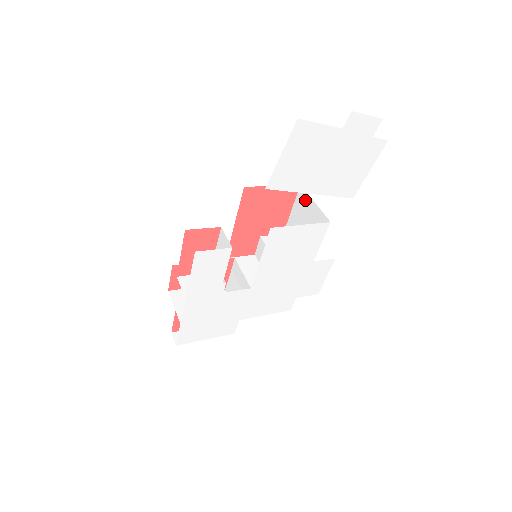
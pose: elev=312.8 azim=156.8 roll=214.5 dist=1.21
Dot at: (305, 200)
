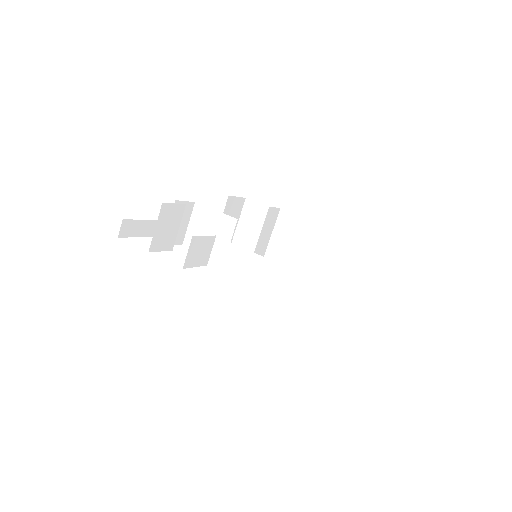
Dot at: (326, 242)
